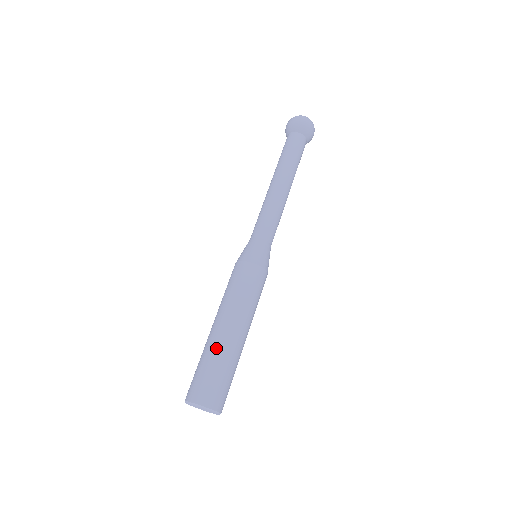
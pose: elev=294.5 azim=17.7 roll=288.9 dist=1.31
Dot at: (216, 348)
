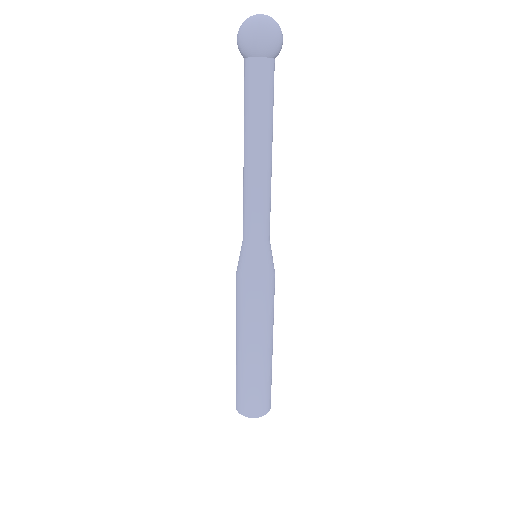
Dot at: (241, 368)
